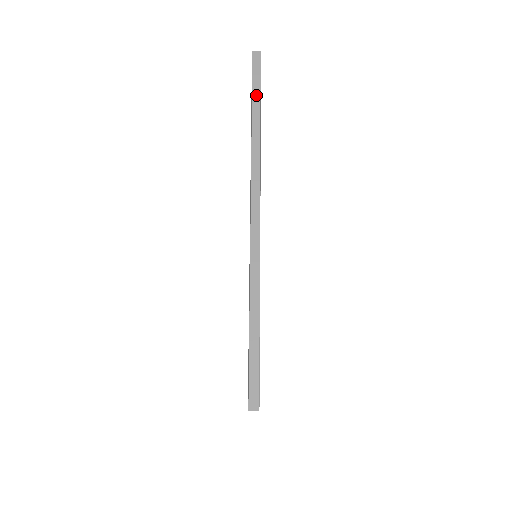
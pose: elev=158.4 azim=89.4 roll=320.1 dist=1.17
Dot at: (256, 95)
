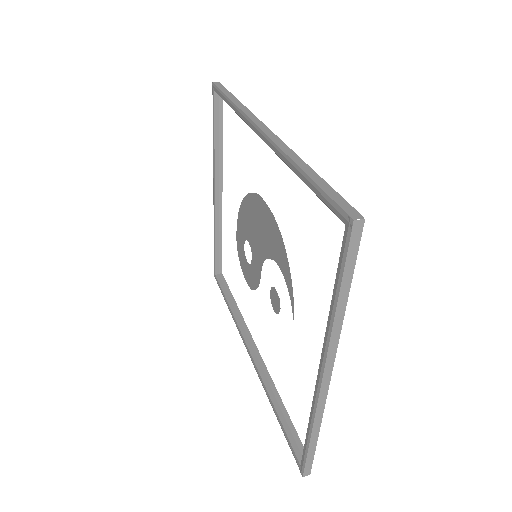
Dot at: (228, 93)
